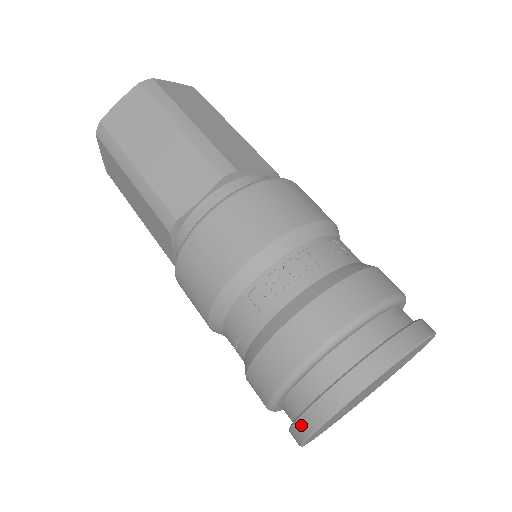
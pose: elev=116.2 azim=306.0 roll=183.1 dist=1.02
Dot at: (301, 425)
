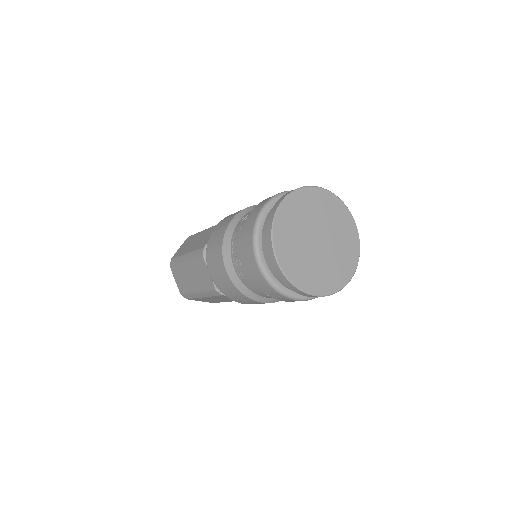
Dot at: (298, 292)
